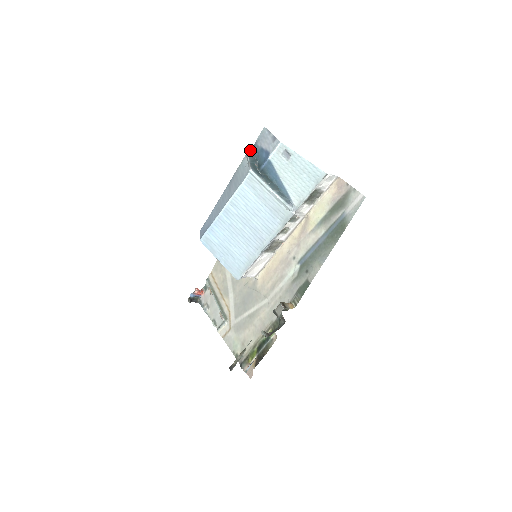
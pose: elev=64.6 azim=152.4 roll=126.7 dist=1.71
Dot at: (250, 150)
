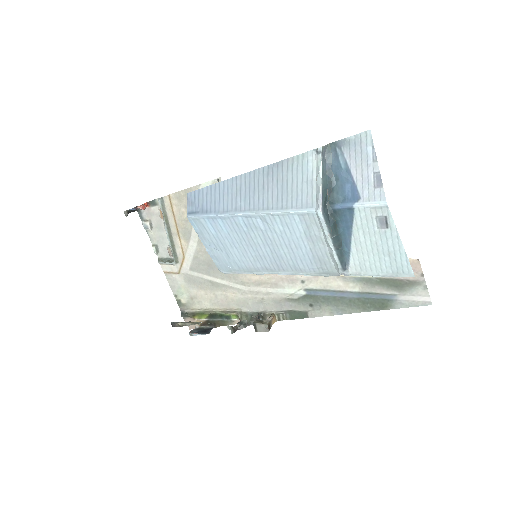
Dot at: (326, 148)
